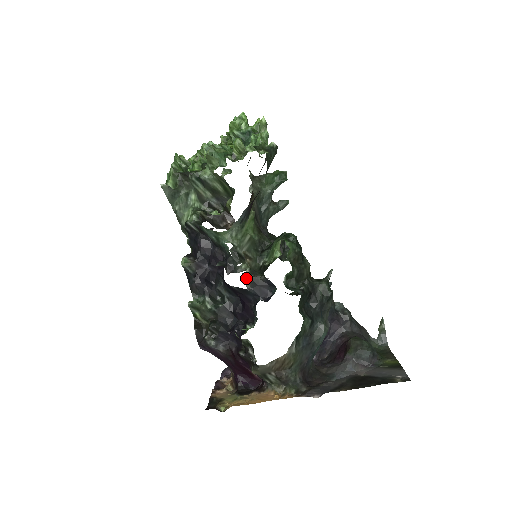
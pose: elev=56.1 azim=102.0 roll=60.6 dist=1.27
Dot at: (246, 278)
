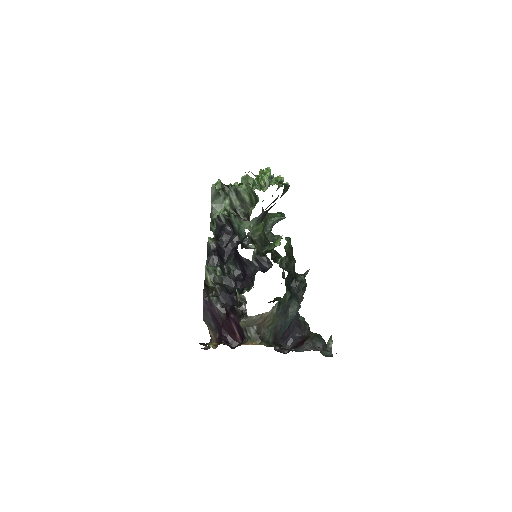
Dot at: (253, 254)
